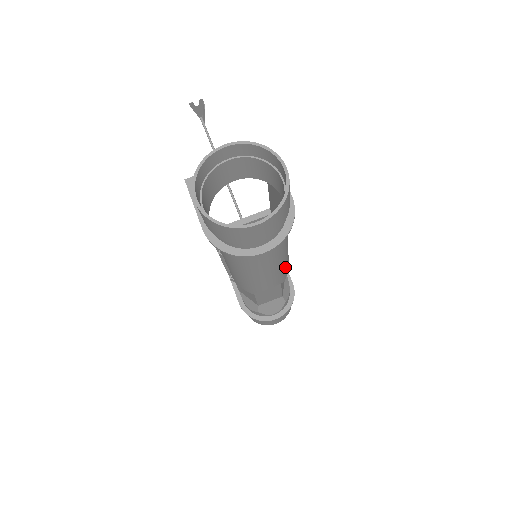
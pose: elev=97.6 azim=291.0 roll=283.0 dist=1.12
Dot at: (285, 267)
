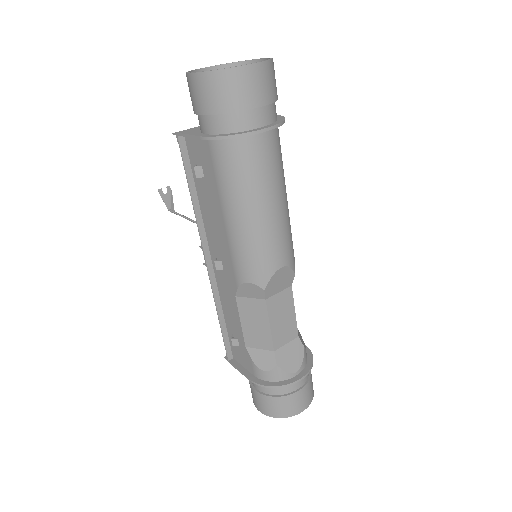
Dot at: (291, 235)
